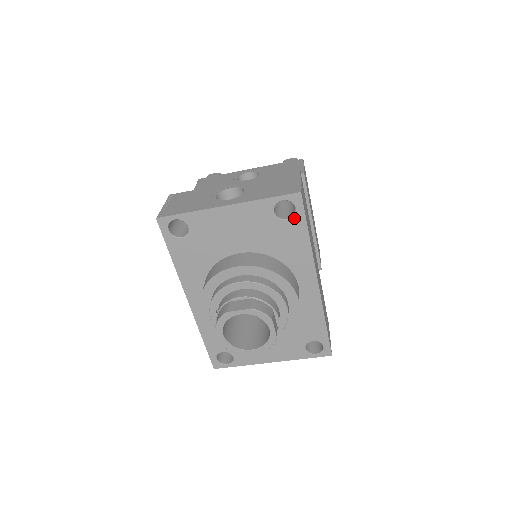
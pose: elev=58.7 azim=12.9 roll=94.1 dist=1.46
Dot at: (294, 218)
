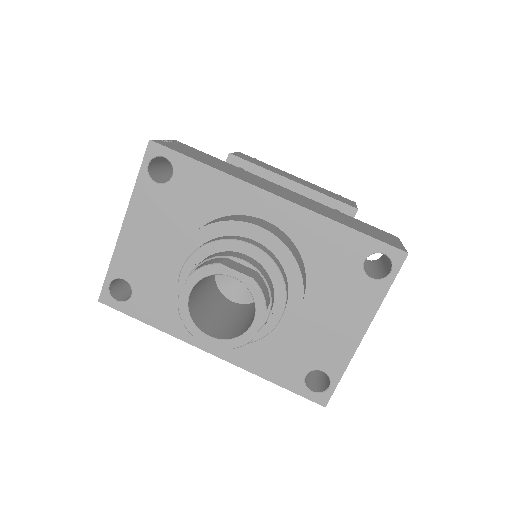
Dot at: (175, 167)
